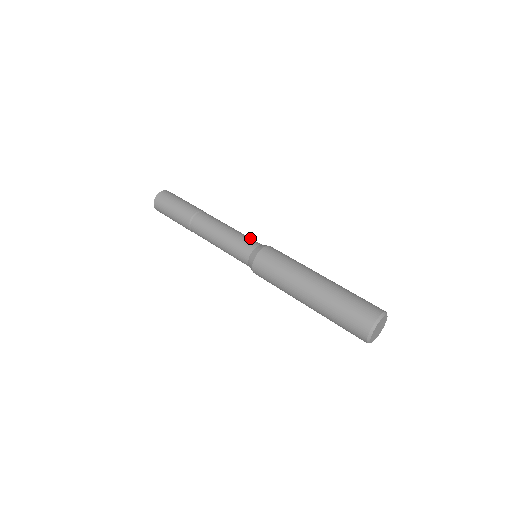
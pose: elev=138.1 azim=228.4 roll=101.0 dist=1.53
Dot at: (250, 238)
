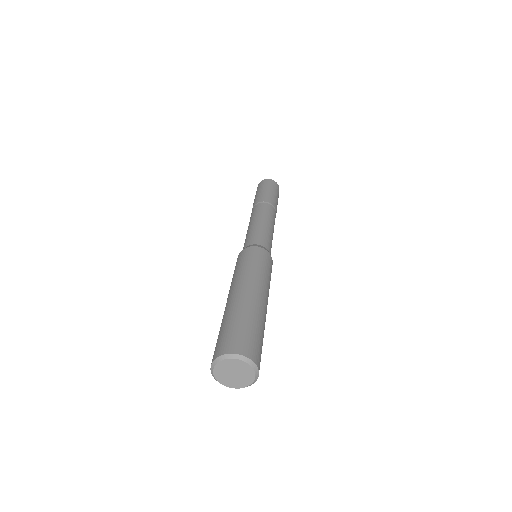
Dot at: (264, 237)
